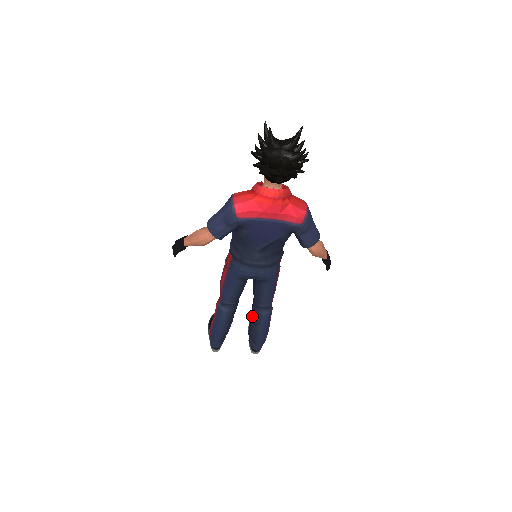
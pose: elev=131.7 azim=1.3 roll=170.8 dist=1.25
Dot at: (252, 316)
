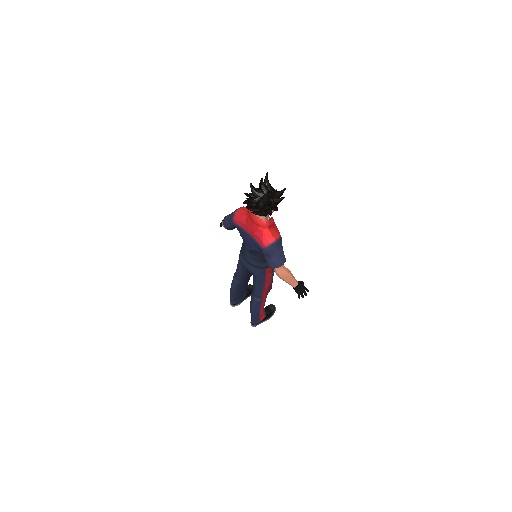
Dot at: occluded
